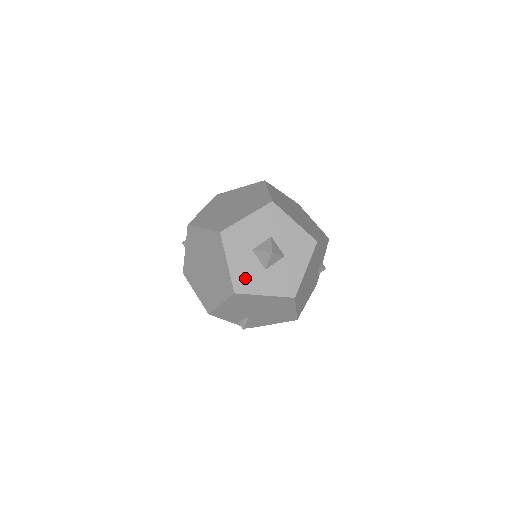
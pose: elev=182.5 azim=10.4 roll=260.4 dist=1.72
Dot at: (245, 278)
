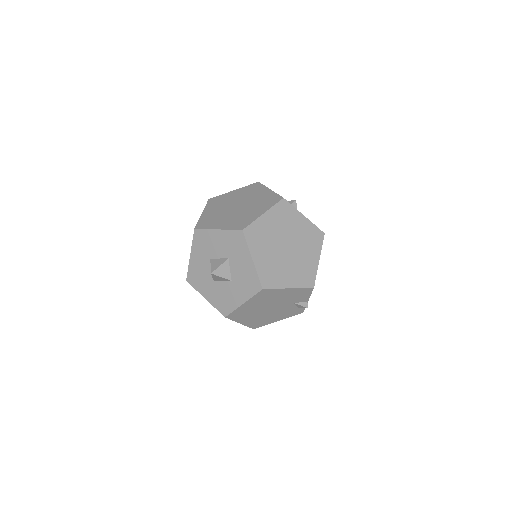
Dot at: (197, 275)
